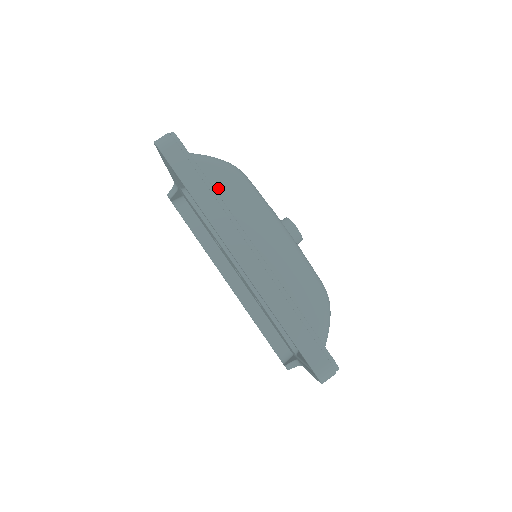
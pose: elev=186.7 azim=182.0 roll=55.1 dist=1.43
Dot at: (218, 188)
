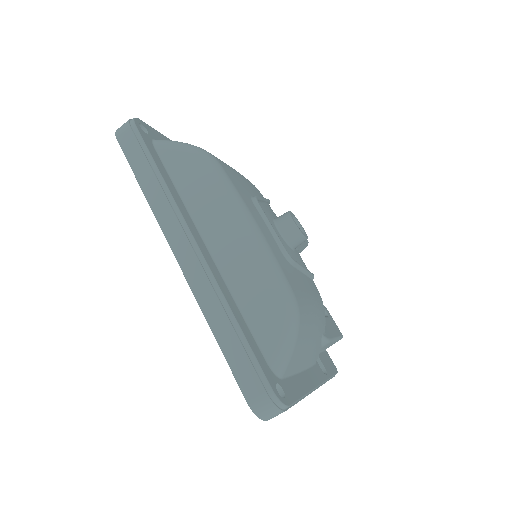
Dot at: (177, 177)
